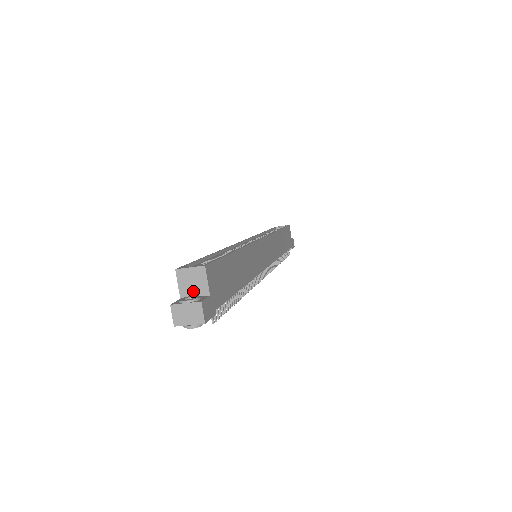
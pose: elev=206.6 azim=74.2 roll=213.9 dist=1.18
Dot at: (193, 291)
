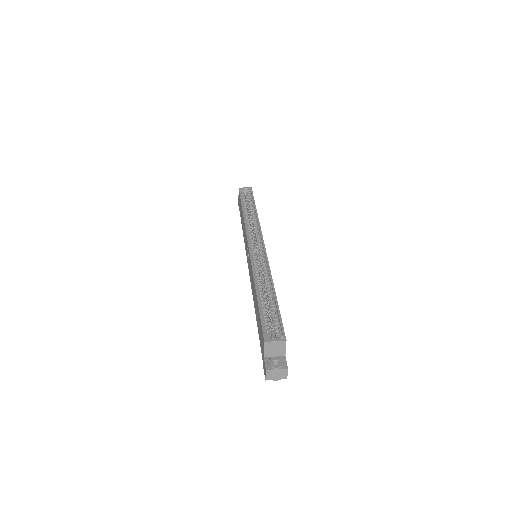
Dot at: (274, 353)
